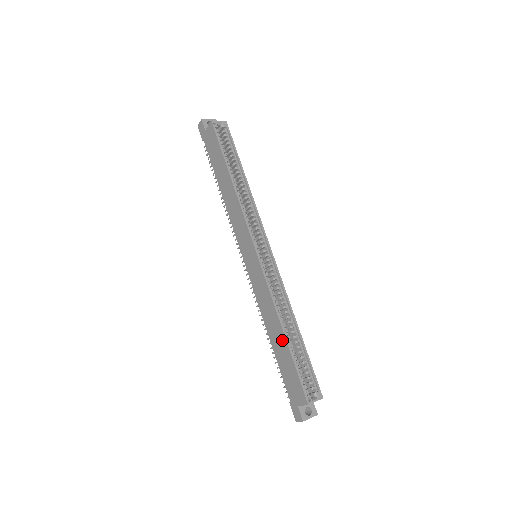
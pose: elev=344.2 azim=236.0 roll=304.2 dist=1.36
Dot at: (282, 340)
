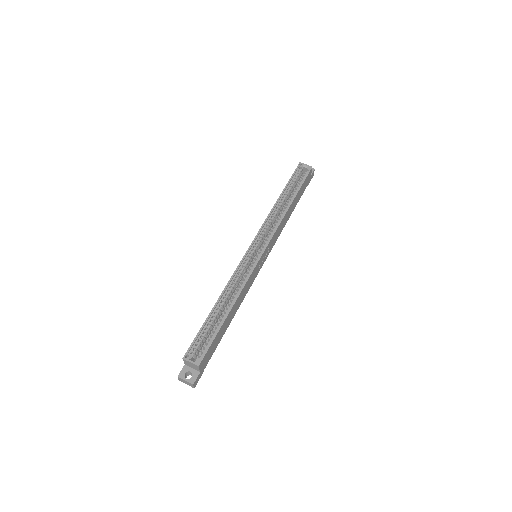
Dot at: (213, 310)
